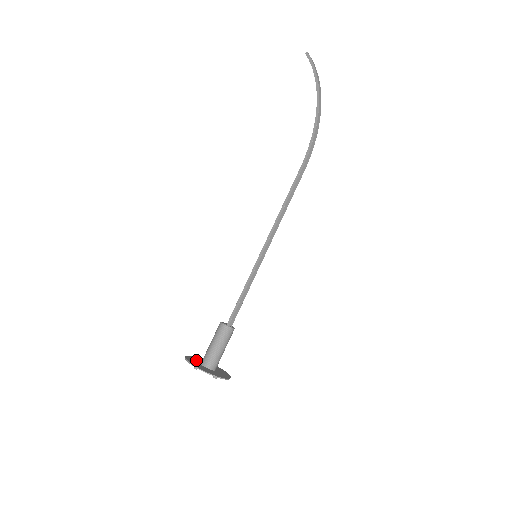
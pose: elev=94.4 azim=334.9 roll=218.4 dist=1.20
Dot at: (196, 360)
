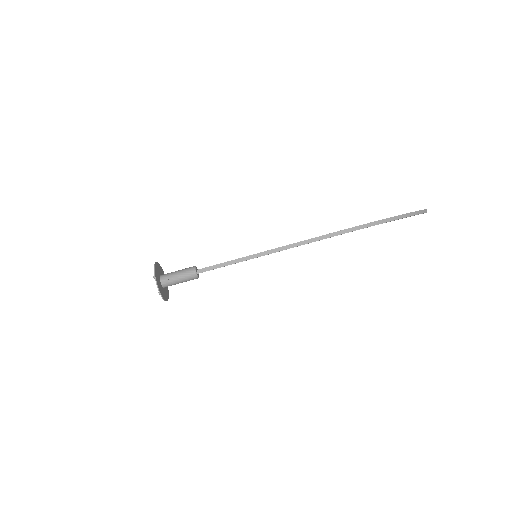
Dot at: occluded
